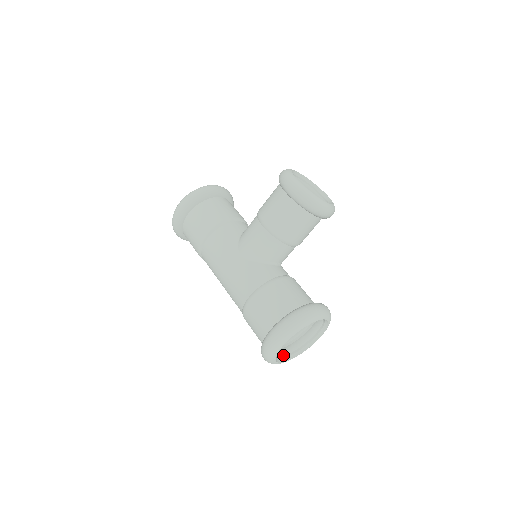
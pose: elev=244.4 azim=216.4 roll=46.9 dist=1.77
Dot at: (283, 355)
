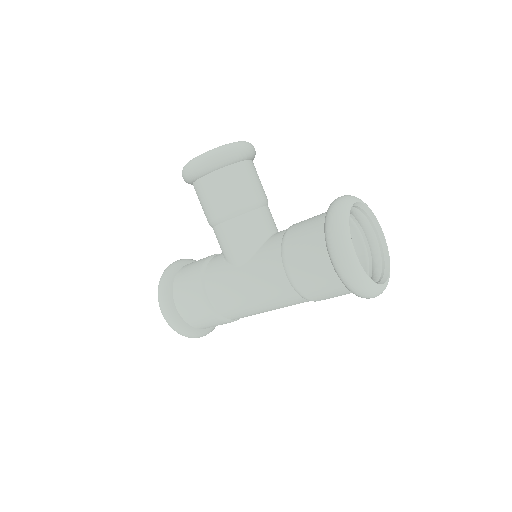
Dot at: (378, 279)
